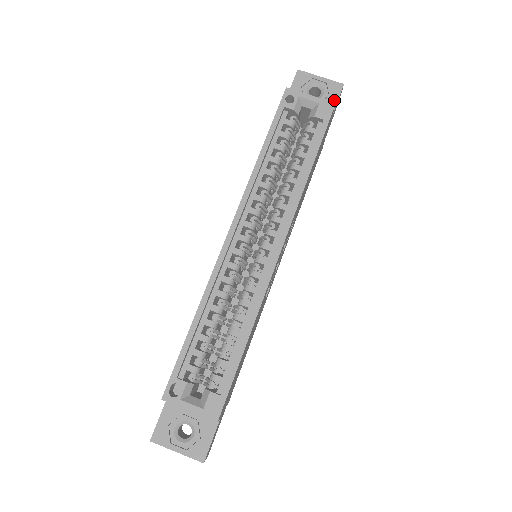
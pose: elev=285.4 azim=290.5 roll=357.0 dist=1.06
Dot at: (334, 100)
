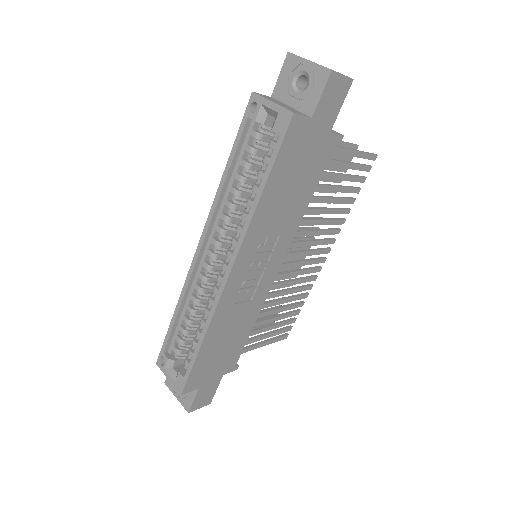
Dot at: (317, 94)
